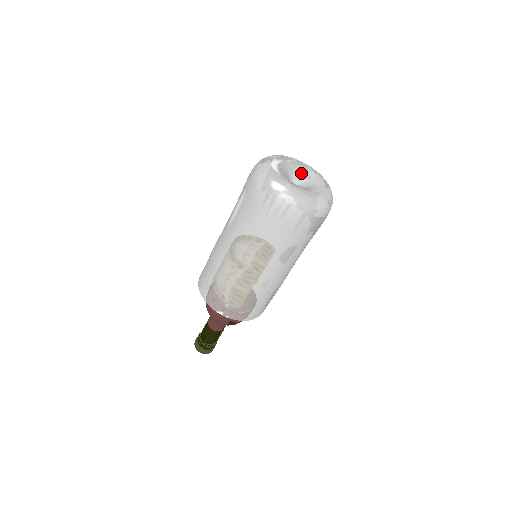
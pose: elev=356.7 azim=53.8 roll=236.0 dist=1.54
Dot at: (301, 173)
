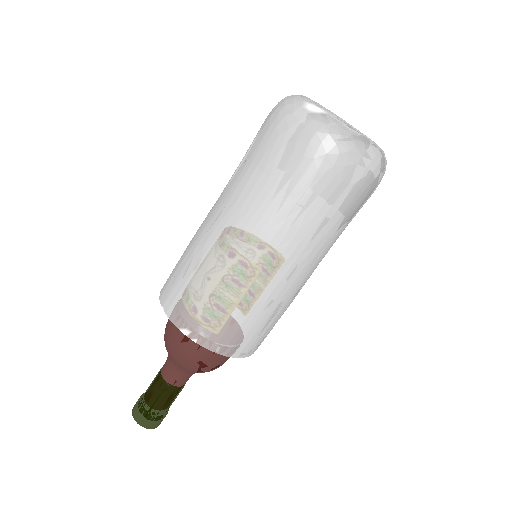
Dot at: occluded
